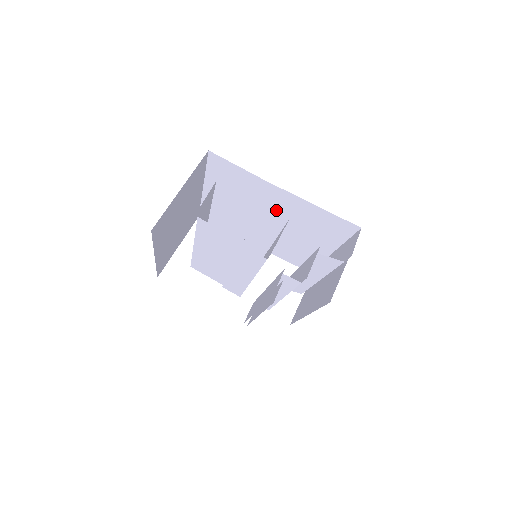
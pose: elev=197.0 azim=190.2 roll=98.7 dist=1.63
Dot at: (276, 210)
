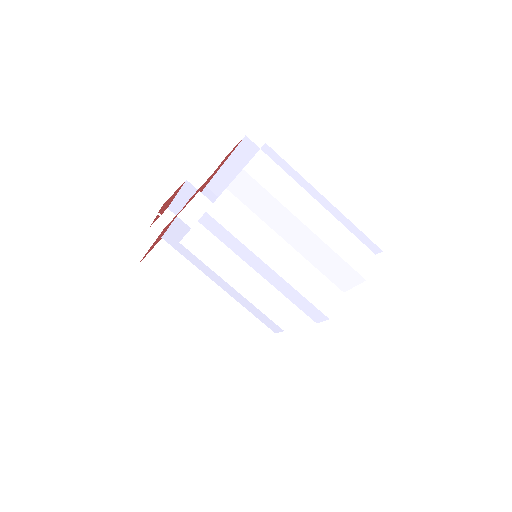
Dot at: occluded
